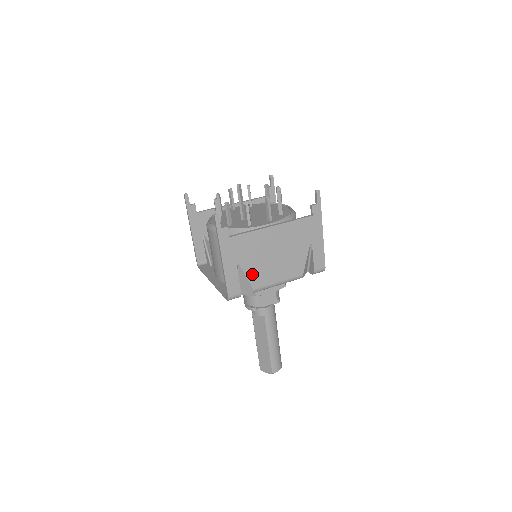
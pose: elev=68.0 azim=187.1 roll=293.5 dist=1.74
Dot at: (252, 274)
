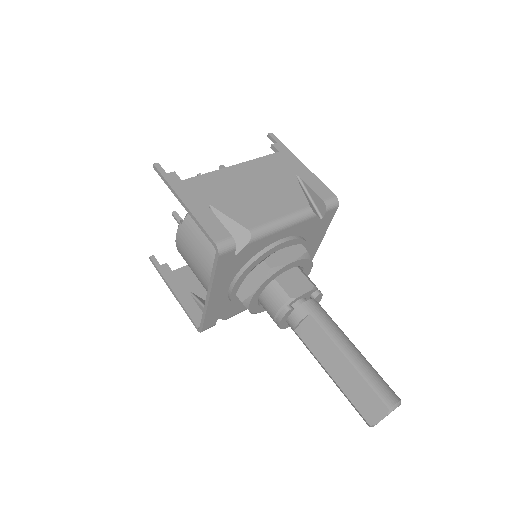
Dot at: (236, 213)
